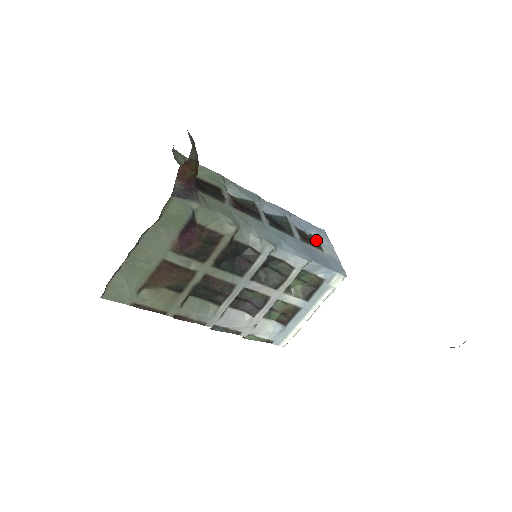
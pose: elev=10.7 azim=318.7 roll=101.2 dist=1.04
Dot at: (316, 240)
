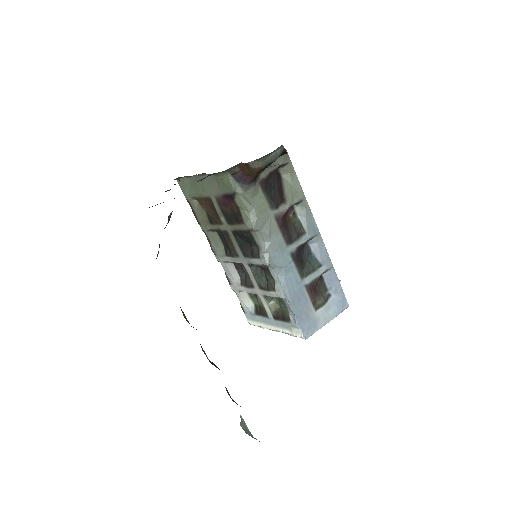
Dot at: (324, 301)
